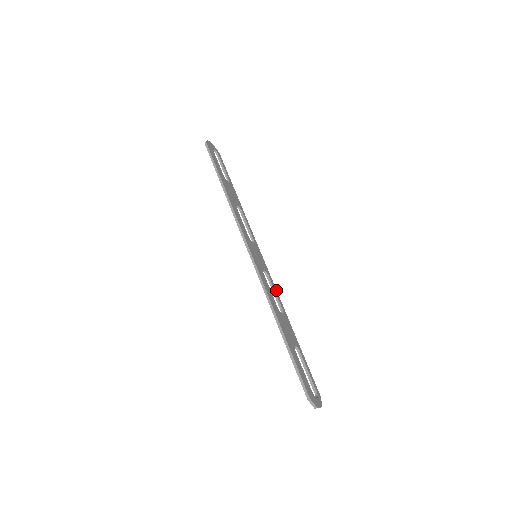
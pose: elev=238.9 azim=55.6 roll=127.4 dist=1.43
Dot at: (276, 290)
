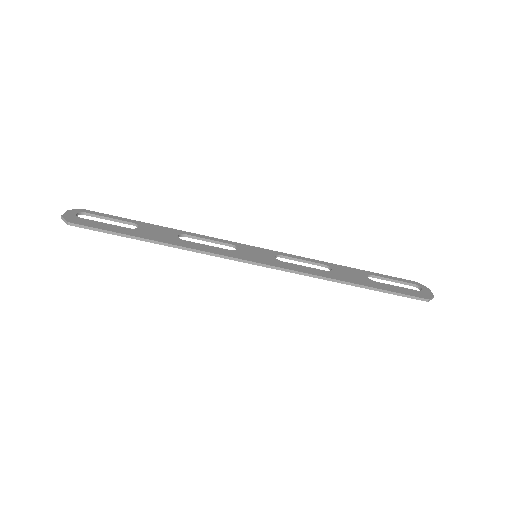
Dot at: (298, 256)
